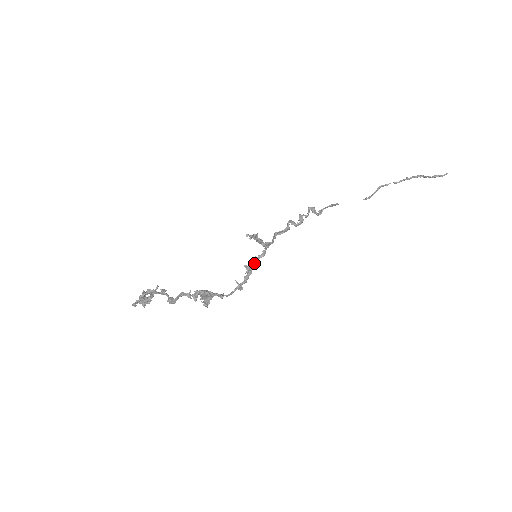
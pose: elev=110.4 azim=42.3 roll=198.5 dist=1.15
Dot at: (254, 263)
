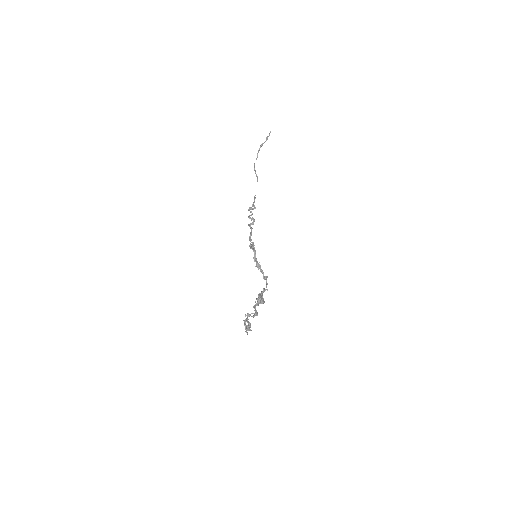
Dot at: (256, 261)
